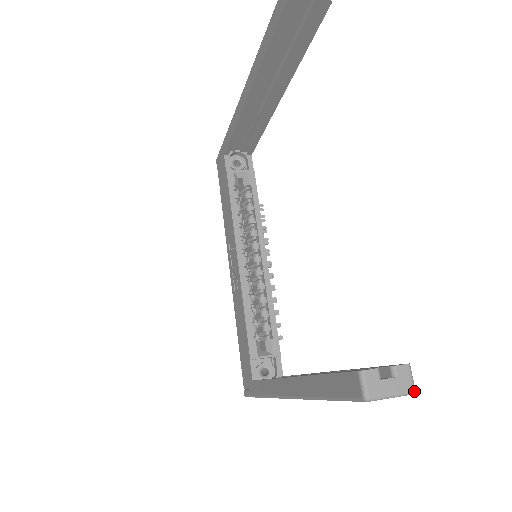
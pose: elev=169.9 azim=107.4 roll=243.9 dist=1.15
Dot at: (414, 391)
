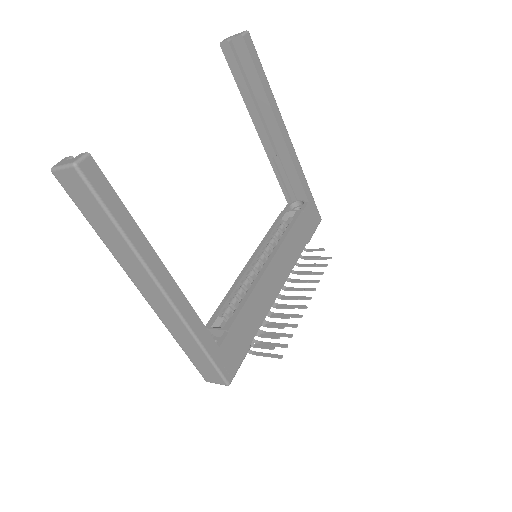
Dot at: (74, 163)
